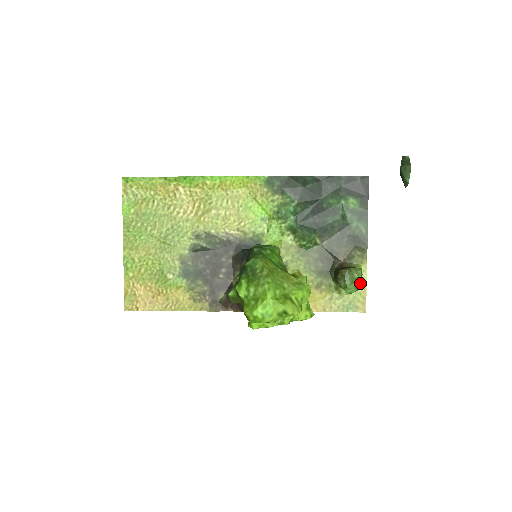
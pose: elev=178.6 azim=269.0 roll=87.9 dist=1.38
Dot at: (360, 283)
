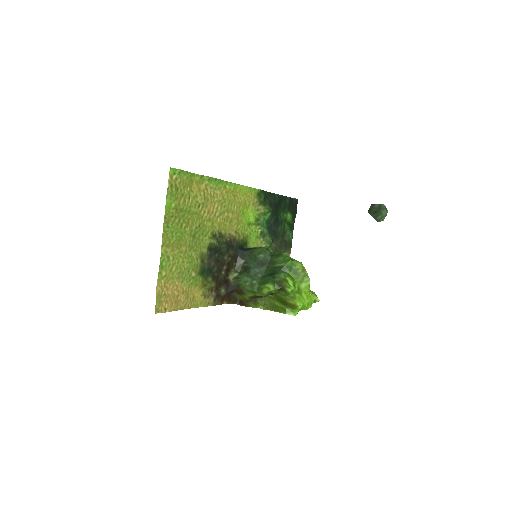
Dot at: occluded
